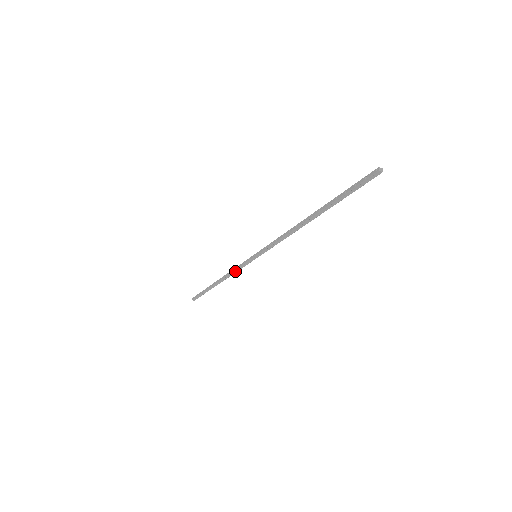
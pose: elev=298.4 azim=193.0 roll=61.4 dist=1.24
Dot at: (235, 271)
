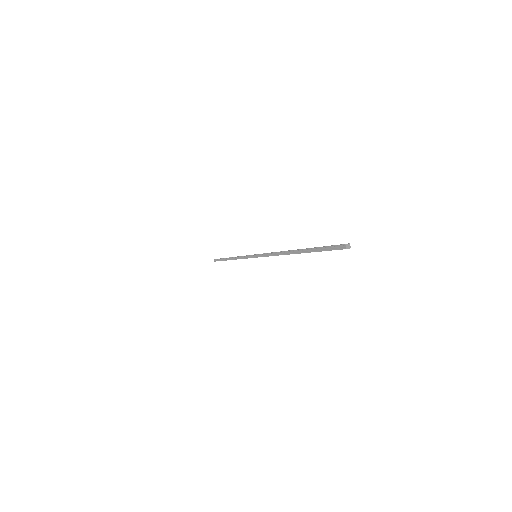
Dot at: (241, 257)
